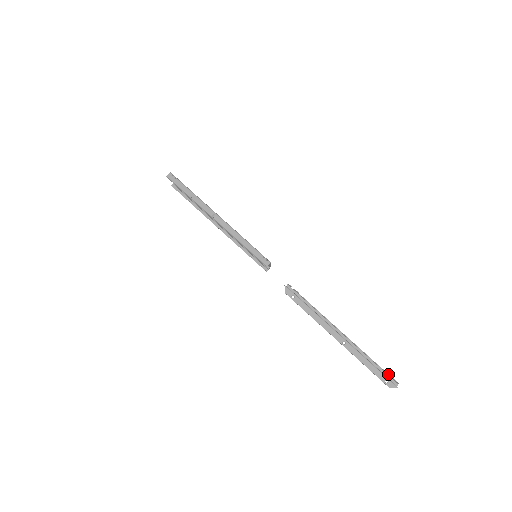
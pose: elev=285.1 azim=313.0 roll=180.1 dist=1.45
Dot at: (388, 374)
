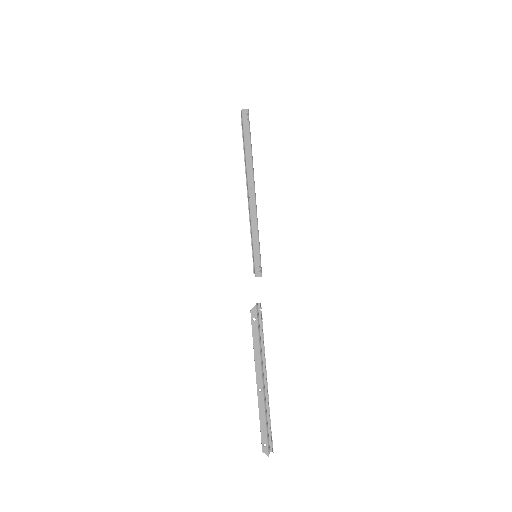
Dot at: occluded
